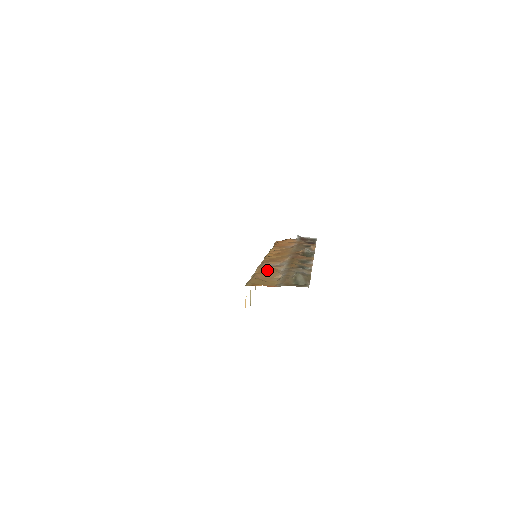
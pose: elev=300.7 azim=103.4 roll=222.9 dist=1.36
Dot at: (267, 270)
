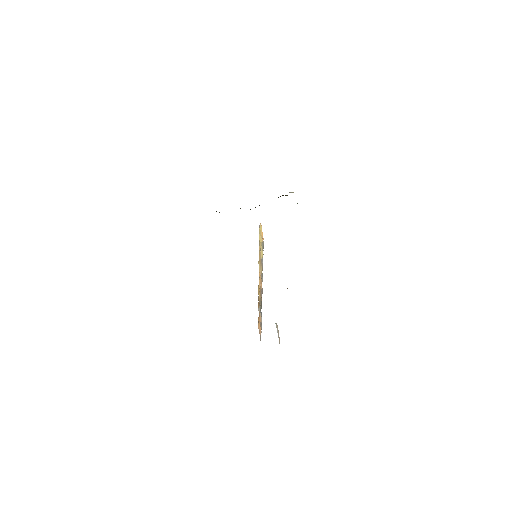
Dot at: occluded
